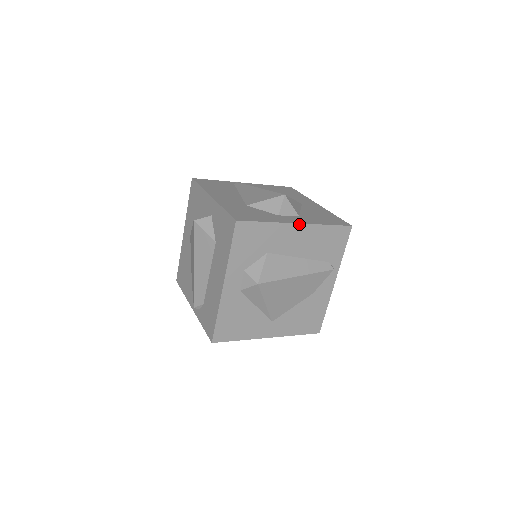
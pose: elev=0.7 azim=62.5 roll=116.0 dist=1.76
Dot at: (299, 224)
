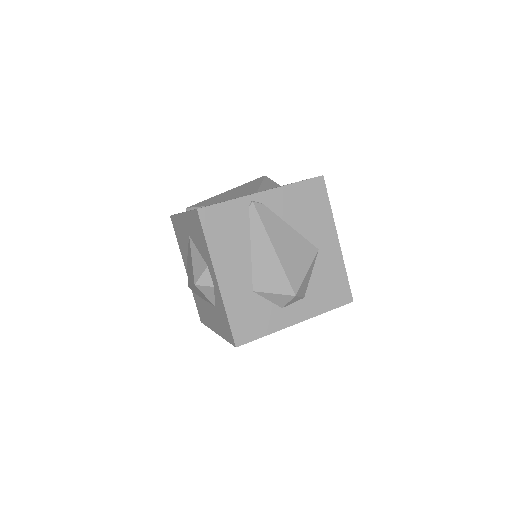
Dot at: occluded
